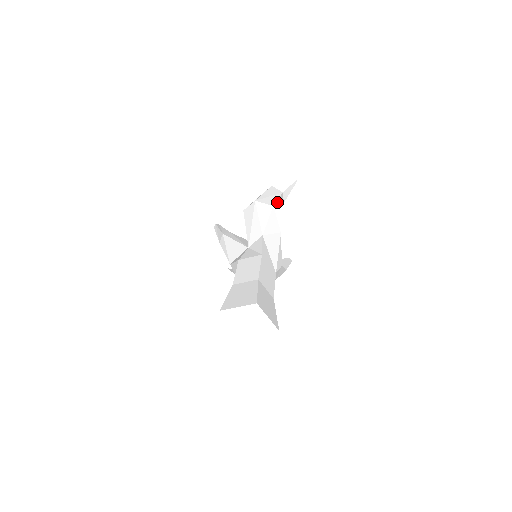
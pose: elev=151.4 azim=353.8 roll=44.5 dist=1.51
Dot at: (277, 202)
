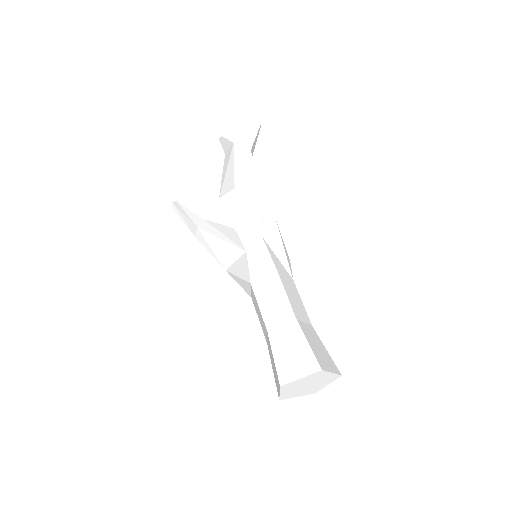
Dot at: (253, 172)
